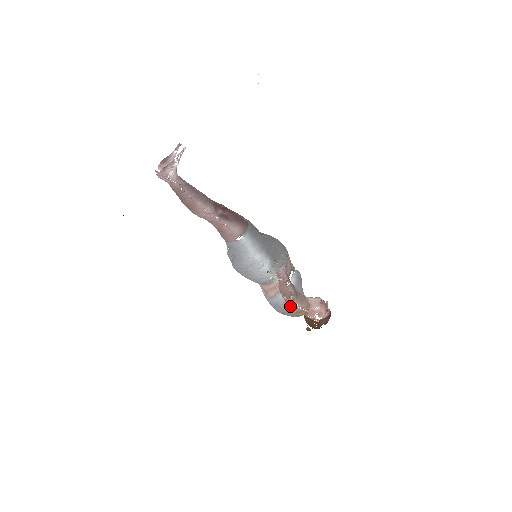
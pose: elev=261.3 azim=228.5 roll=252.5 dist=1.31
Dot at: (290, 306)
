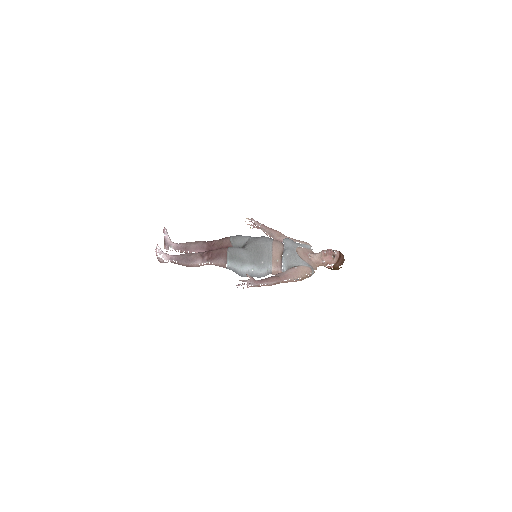
Dot at: occluded
